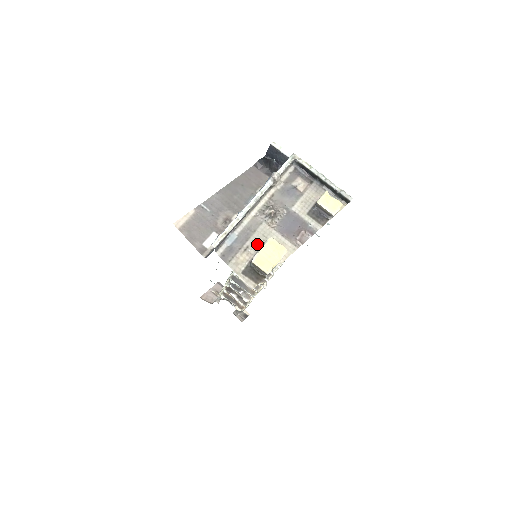
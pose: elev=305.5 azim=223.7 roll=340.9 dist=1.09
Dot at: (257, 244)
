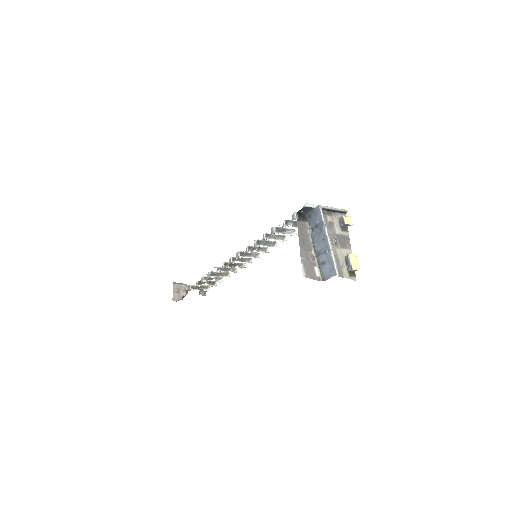
Dot at: (343, 260)
